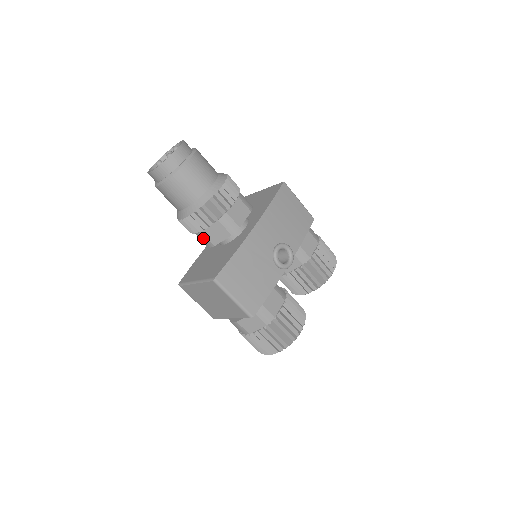
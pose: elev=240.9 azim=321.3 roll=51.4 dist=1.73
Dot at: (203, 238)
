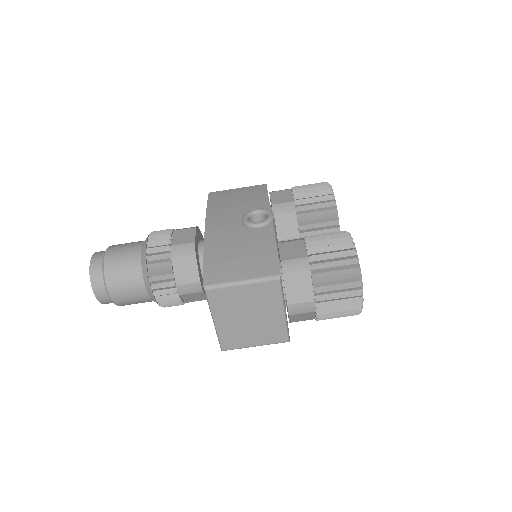
Dot at: (186, 289)
